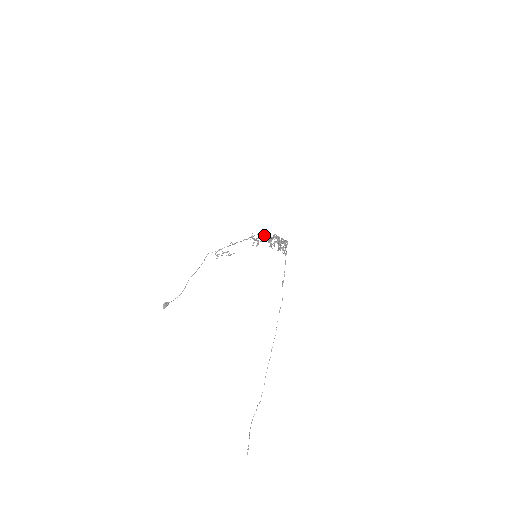
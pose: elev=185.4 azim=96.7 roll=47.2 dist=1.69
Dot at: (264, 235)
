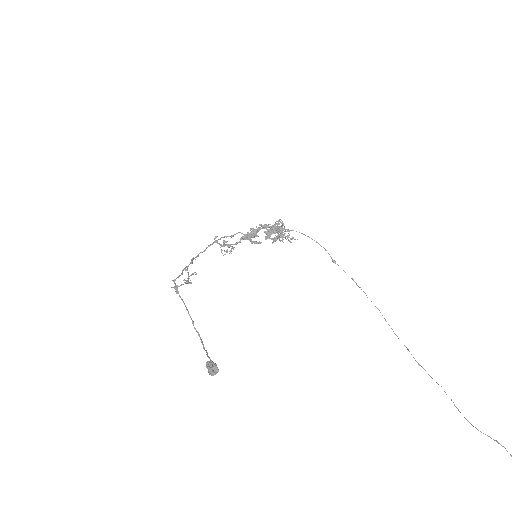
Dot at: (233, 235)
